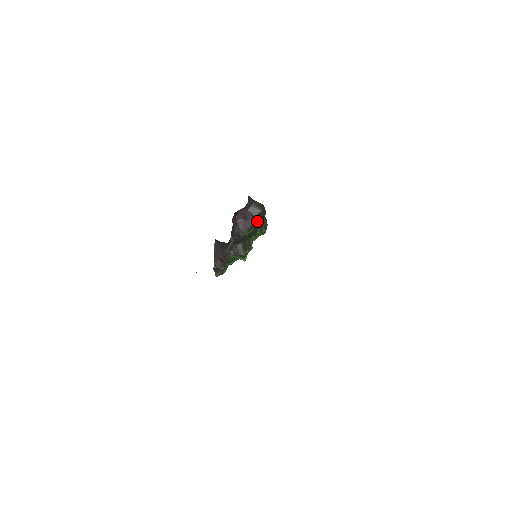
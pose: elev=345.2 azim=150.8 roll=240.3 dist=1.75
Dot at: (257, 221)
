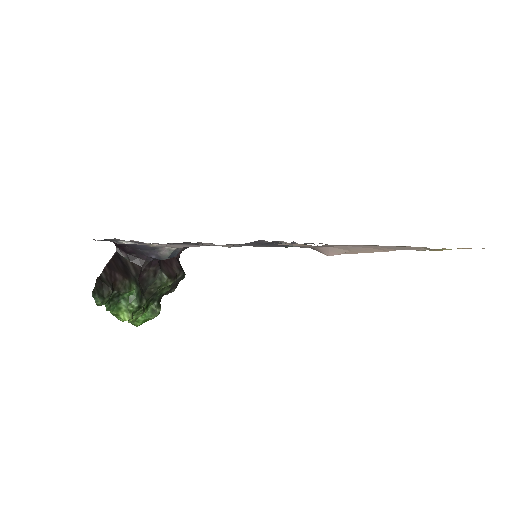
Dot at: occluded
